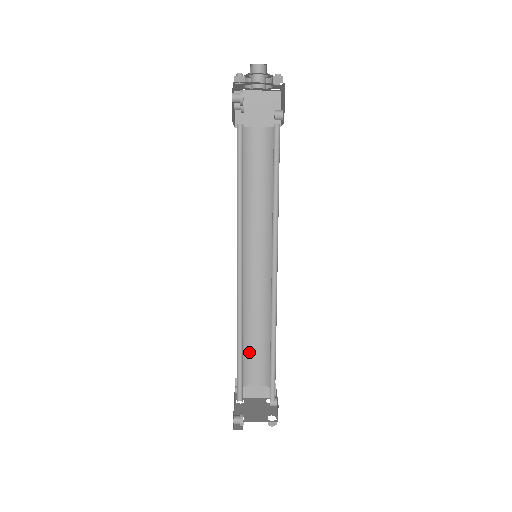
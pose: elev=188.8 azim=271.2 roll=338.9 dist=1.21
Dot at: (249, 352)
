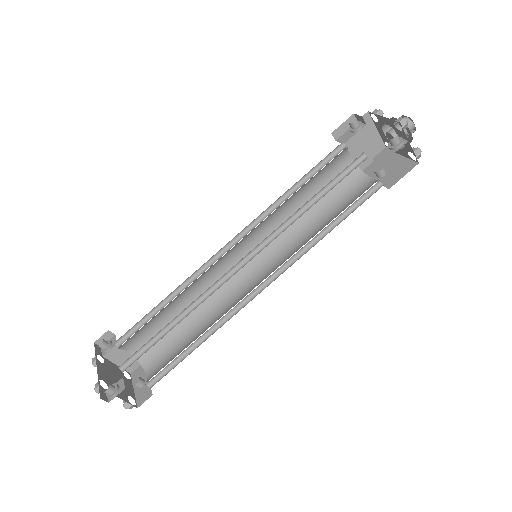
Dot at: (154, 322)
